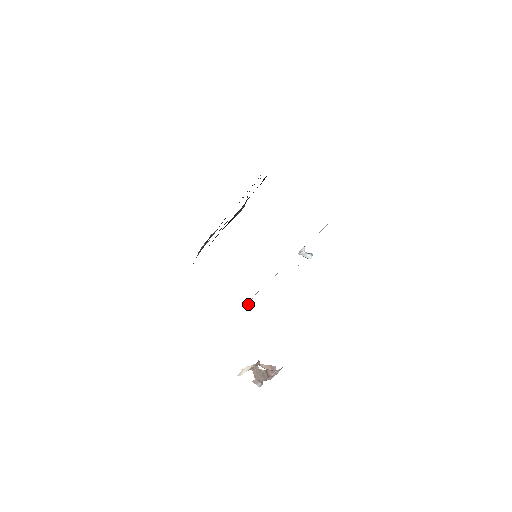
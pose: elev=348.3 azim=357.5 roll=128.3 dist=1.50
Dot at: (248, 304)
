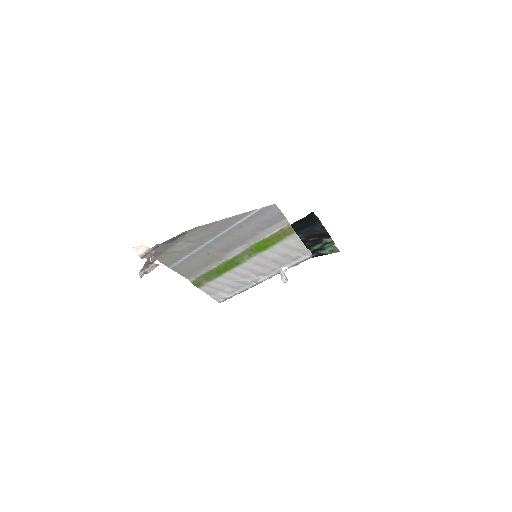
Dot at: (224, 293)
